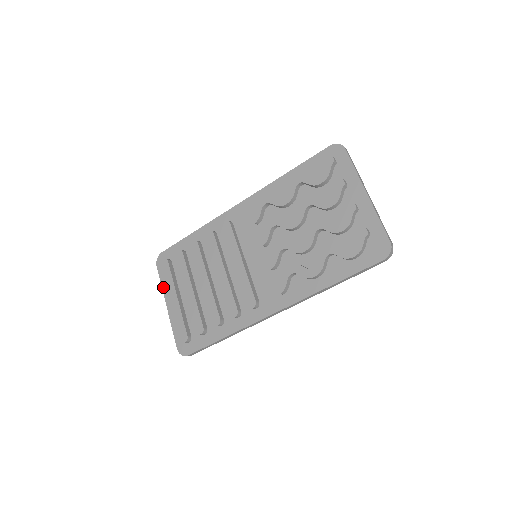
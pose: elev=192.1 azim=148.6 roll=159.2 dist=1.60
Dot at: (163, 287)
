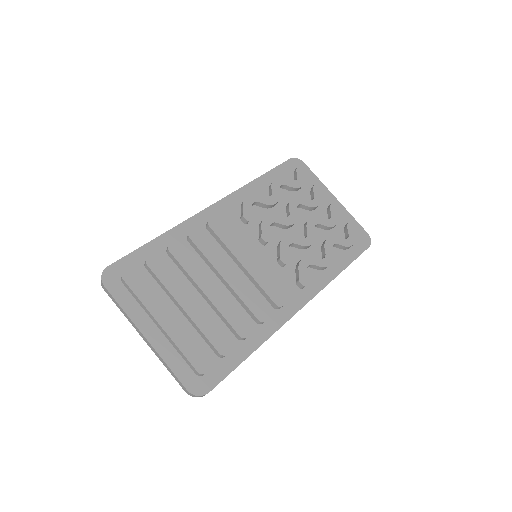
Dot at: (129, 313)
